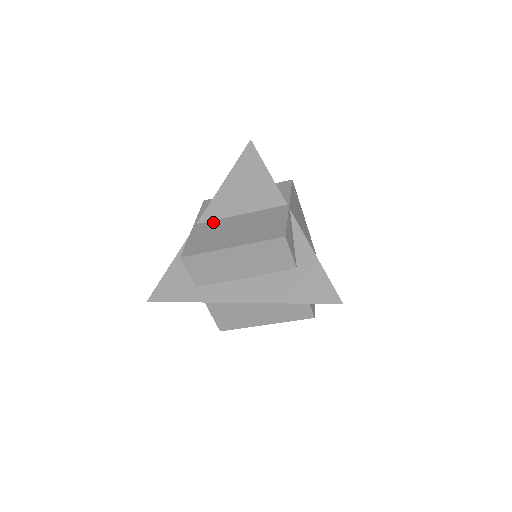
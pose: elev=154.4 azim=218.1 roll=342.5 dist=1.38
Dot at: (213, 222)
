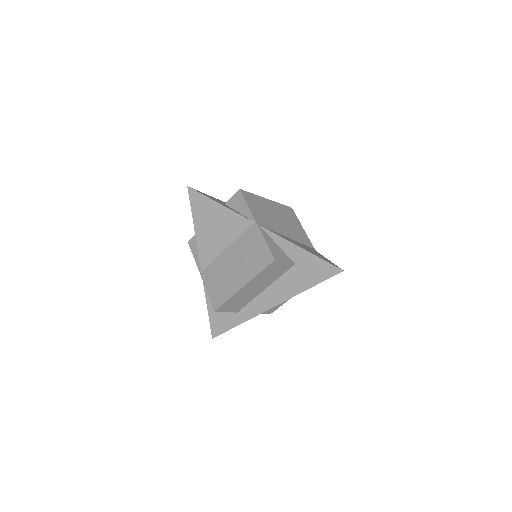
Dot at: (212, 265)
